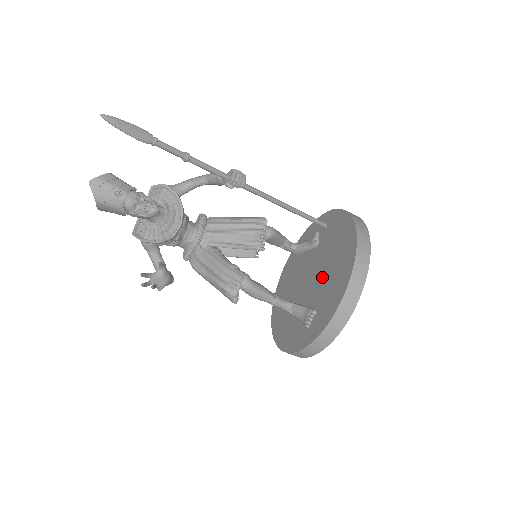
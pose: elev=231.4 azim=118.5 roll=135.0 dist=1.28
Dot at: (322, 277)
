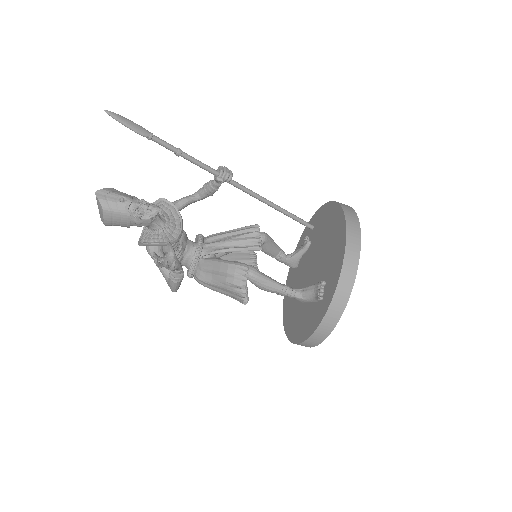
Dot at: (322, 258)
